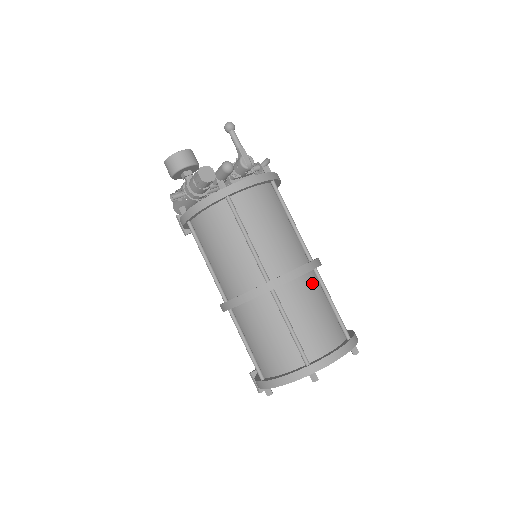
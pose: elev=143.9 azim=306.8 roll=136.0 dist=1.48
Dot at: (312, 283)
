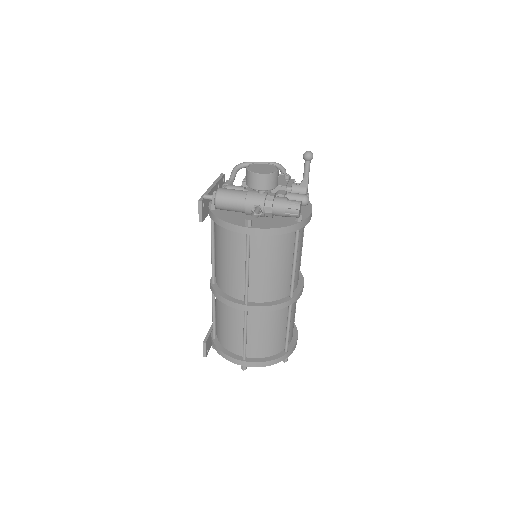
Dot at: occluded
